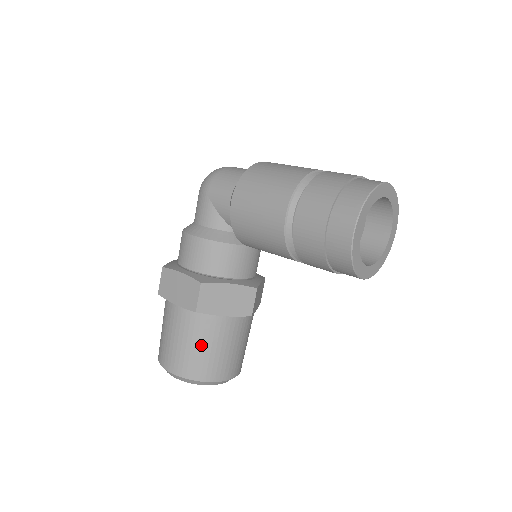
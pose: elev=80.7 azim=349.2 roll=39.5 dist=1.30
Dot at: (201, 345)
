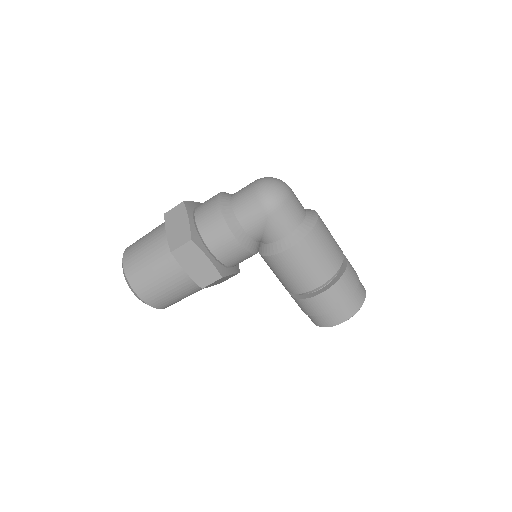
Dot at: (181, 296)
